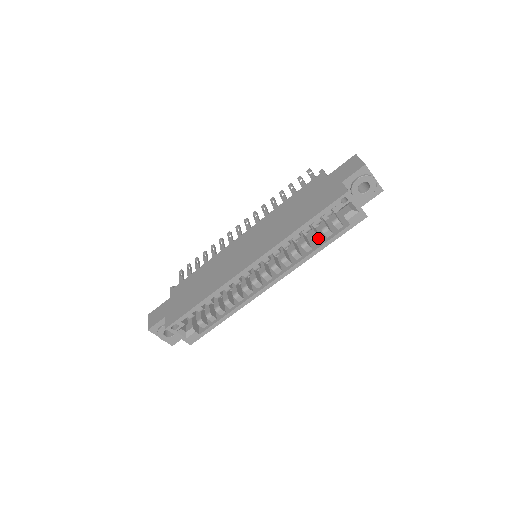
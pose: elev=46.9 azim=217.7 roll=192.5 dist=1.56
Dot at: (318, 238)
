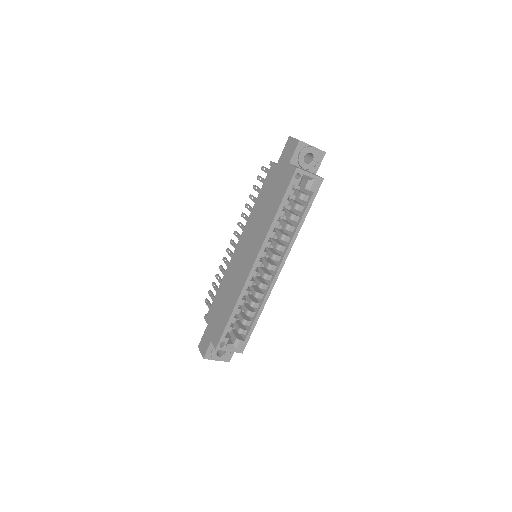
Dot at: (295, 216)
